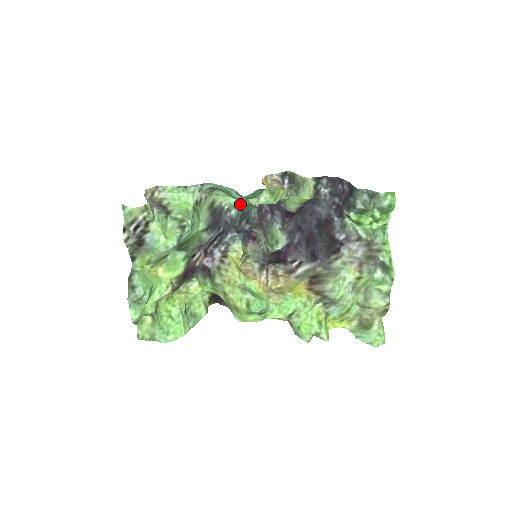
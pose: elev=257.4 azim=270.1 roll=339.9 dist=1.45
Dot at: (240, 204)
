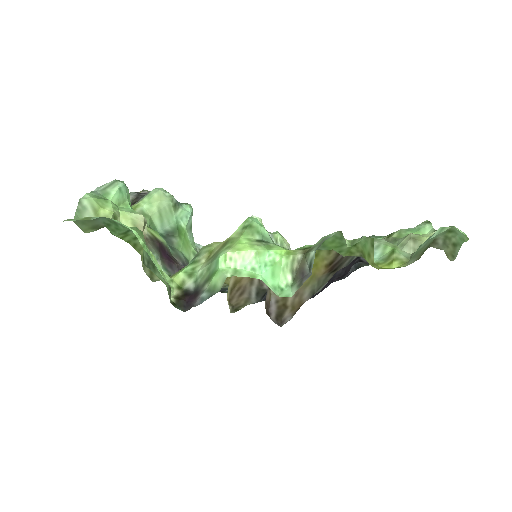
Dot at: occluded
